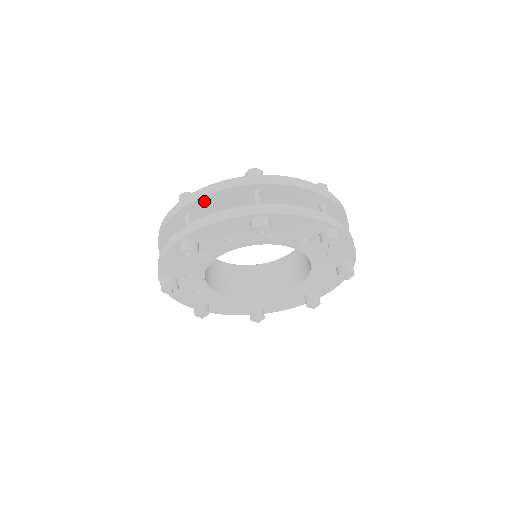
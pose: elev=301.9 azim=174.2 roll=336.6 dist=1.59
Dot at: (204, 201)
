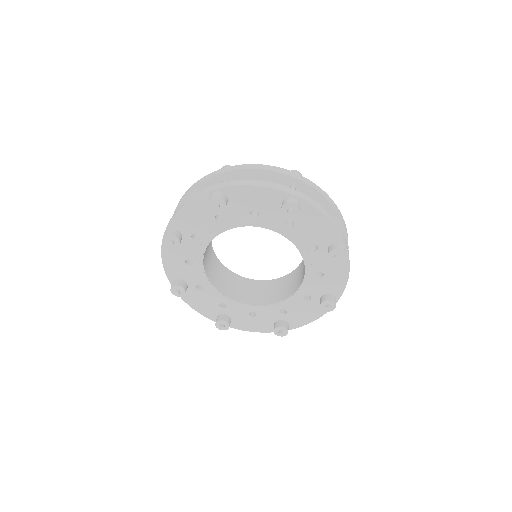
Dot at: (247, 174)
